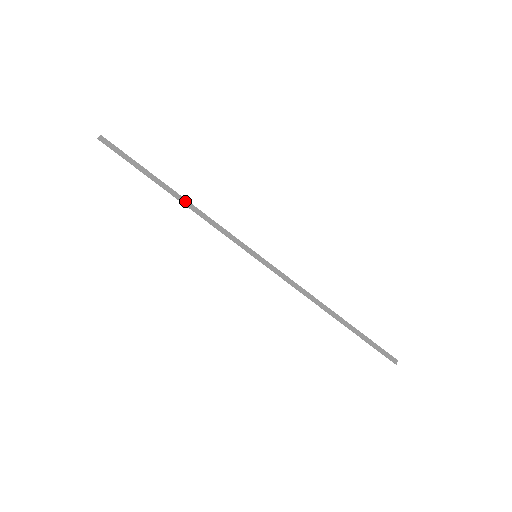
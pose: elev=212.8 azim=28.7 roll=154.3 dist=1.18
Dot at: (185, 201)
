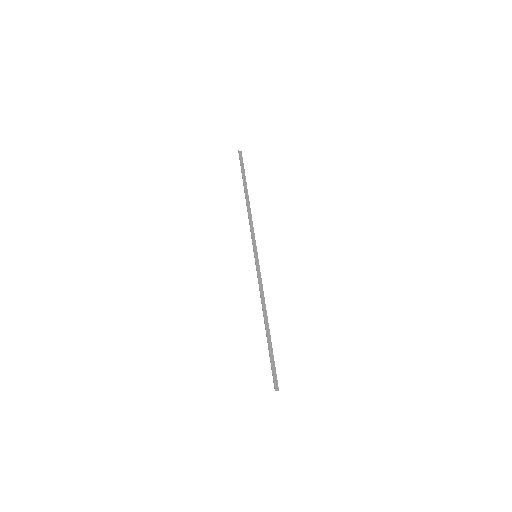
Dot at: (248, 203)
